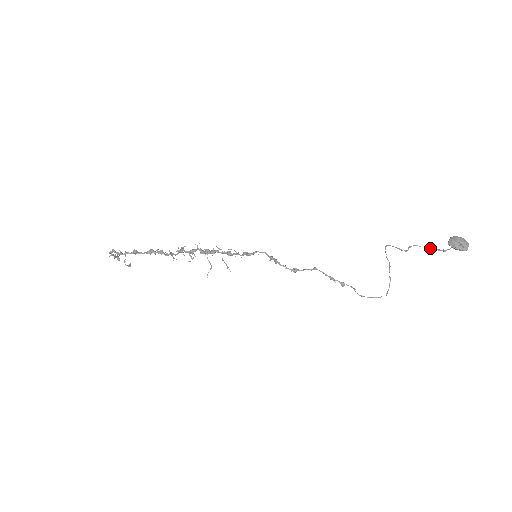
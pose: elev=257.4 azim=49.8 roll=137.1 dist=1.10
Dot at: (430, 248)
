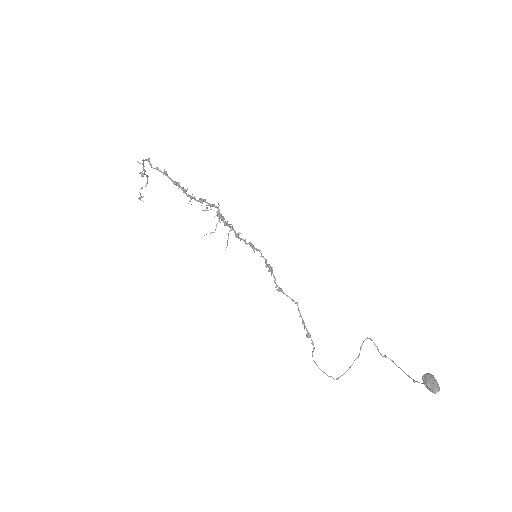
Dot at: occluded
